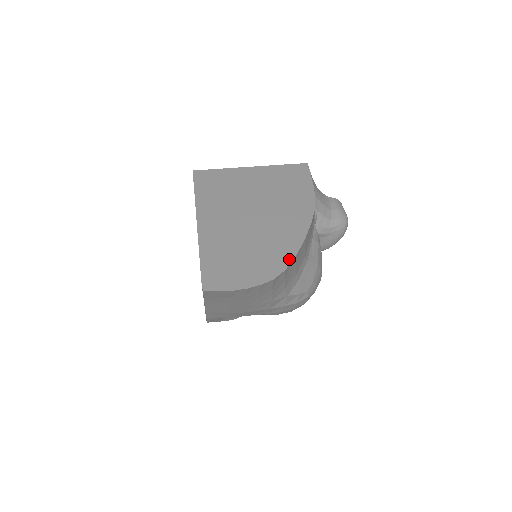
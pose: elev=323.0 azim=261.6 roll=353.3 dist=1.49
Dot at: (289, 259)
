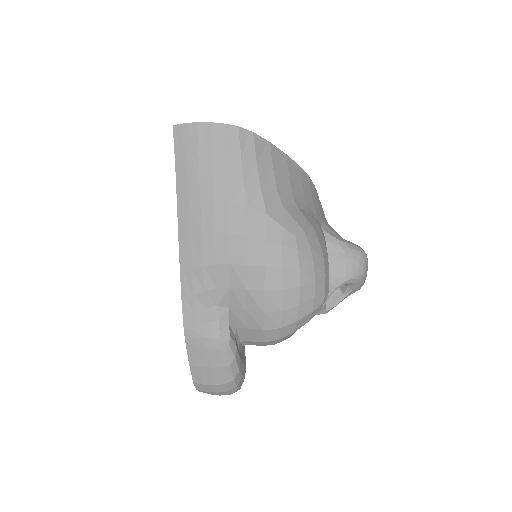
Dot at: (262, 140)
